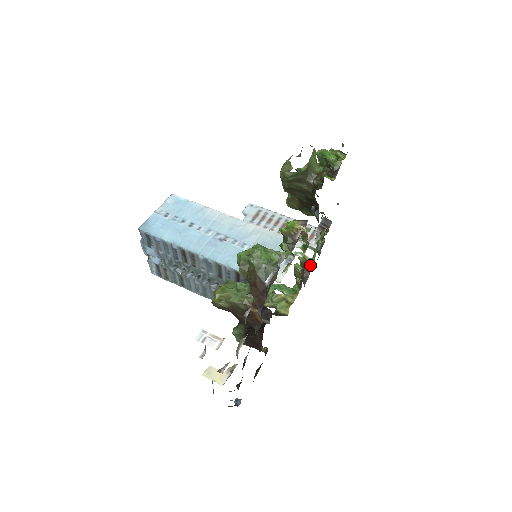
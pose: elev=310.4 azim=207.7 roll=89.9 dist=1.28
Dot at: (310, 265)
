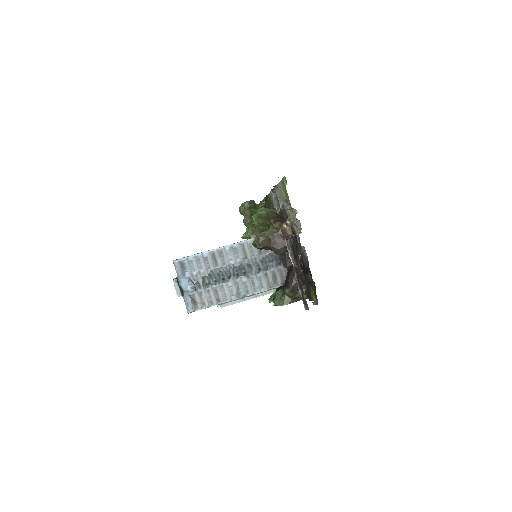
Dot at: occluded
